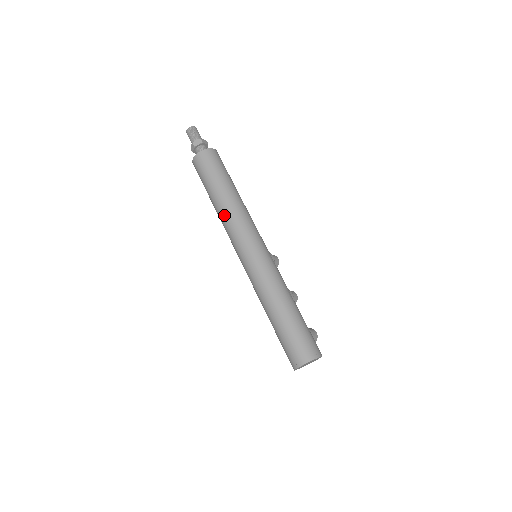
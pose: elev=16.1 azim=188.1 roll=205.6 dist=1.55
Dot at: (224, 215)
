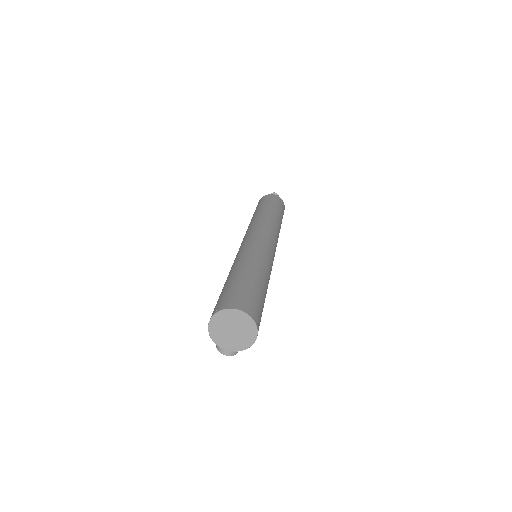
Dot at: (265, 217)
